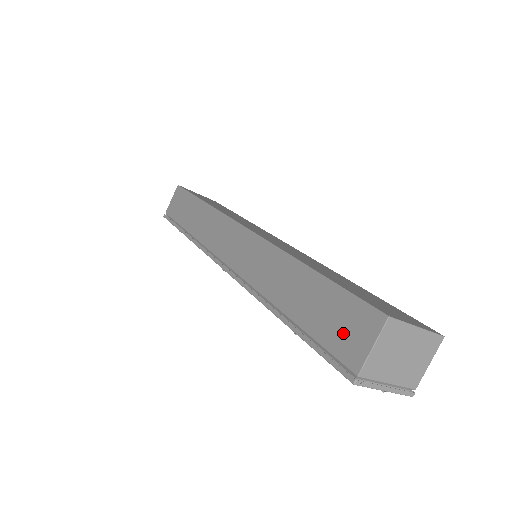
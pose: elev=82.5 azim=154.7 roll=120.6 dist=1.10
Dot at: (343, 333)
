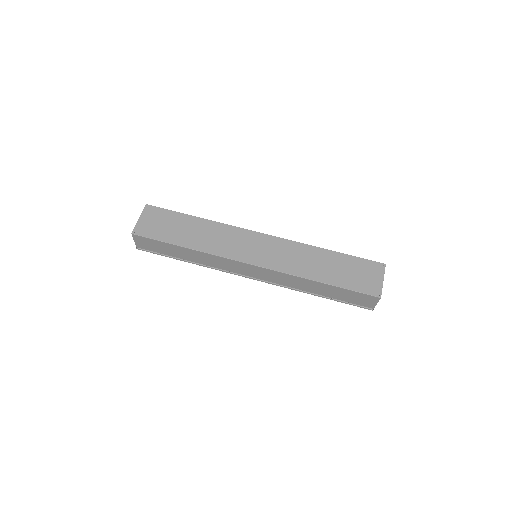
Dot at: (360, 301)
